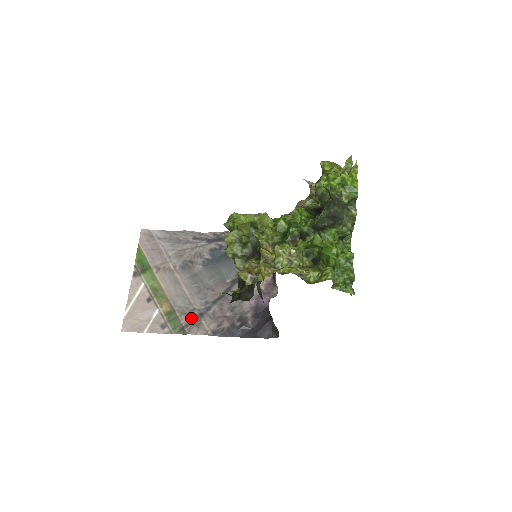
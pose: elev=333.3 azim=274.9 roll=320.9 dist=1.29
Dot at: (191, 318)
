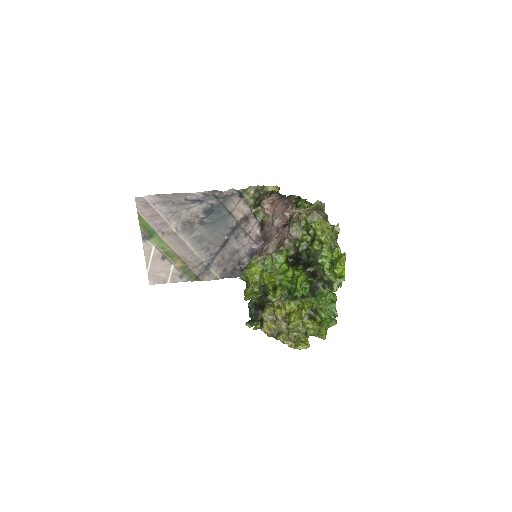
Dot at: (202, 269)
